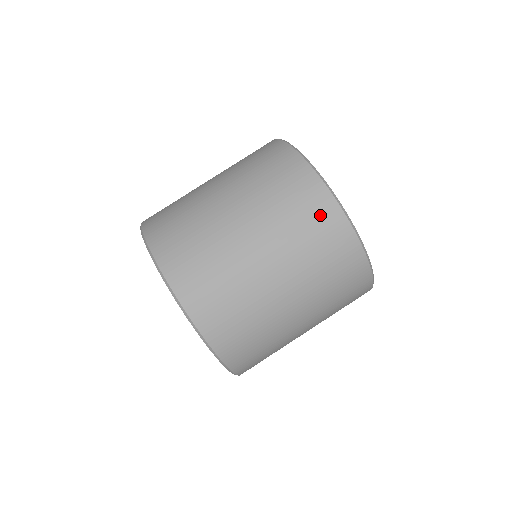
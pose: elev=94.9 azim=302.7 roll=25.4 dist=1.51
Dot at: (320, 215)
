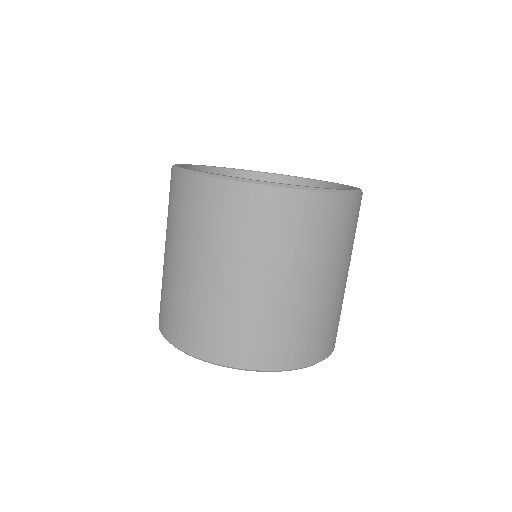
Dot at: (328, 215)
